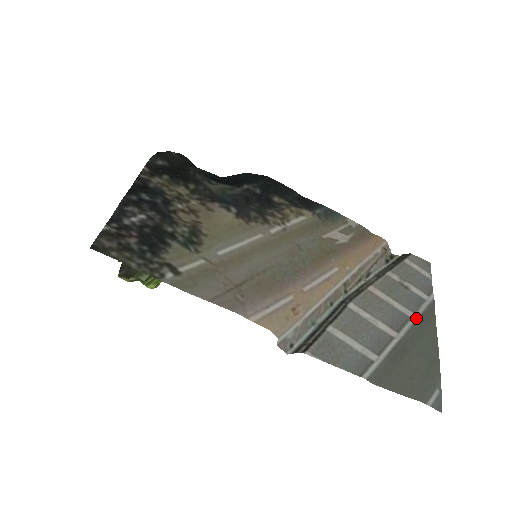
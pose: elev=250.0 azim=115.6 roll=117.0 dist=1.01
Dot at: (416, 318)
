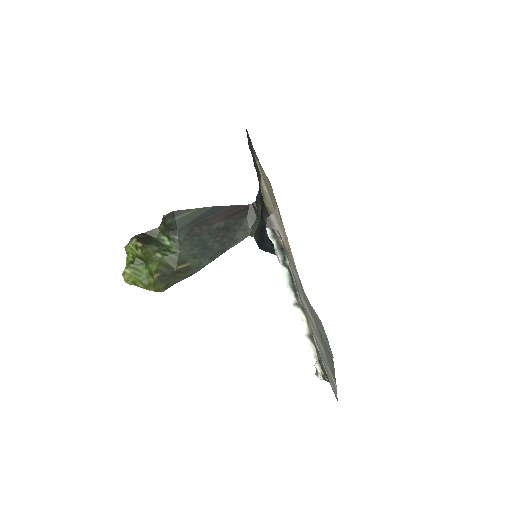
Dot at: (326, 357)
